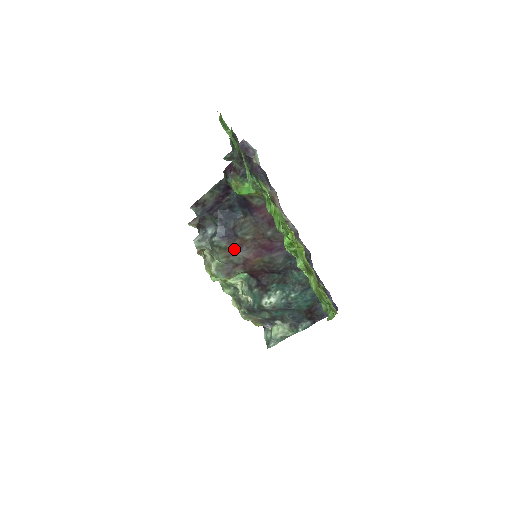
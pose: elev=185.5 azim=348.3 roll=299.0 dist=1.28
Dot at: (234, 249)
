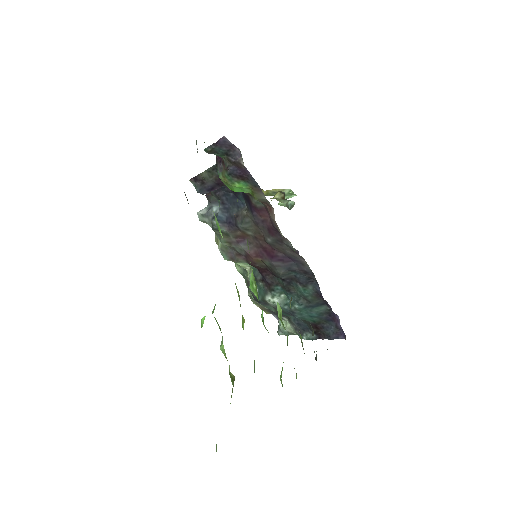
Dot at: (236, 238)
